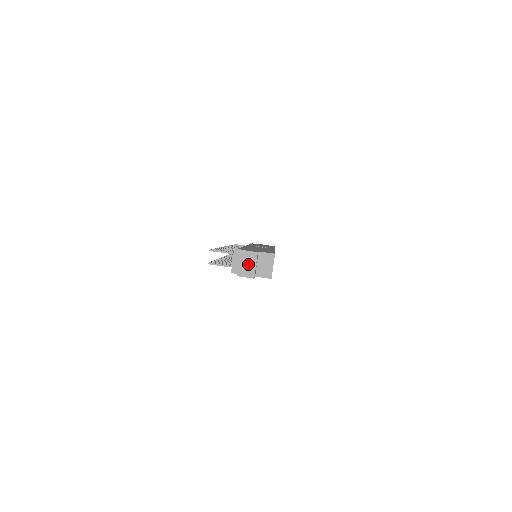
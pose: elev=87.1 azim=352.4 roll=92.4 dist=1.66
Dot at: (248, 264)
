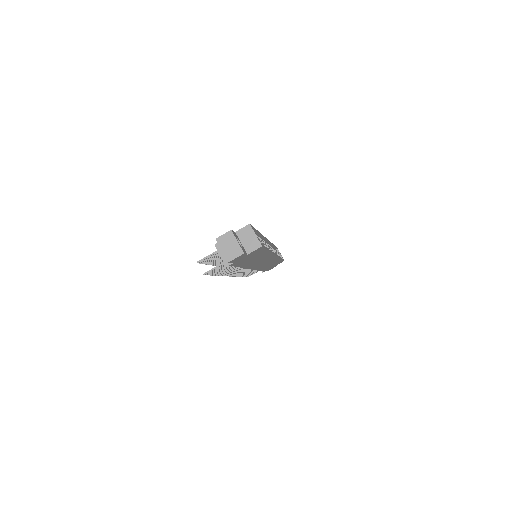
Dot at: (230, 245)
